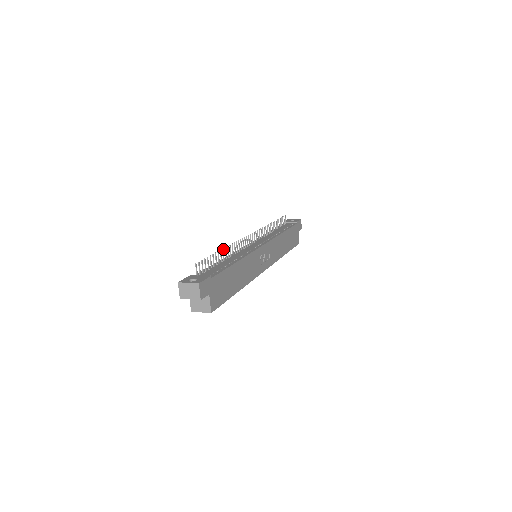
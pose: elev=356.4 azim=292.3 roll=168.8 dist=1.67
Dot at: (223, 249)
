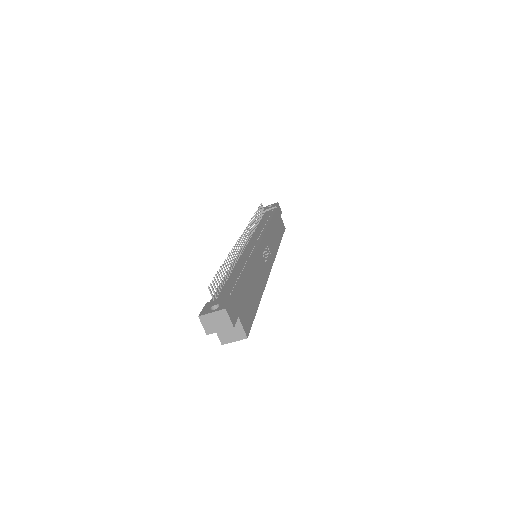
Dot at: (226, 260)
